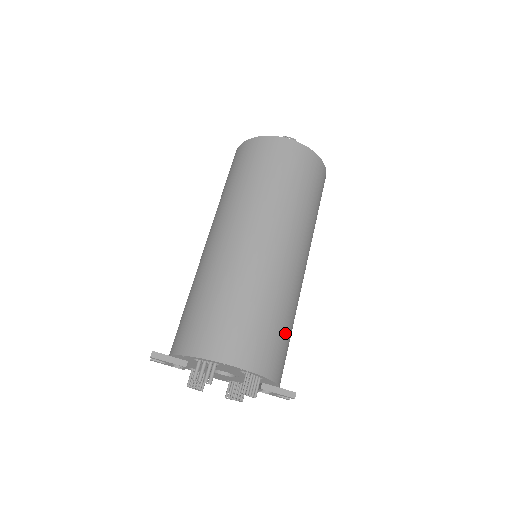
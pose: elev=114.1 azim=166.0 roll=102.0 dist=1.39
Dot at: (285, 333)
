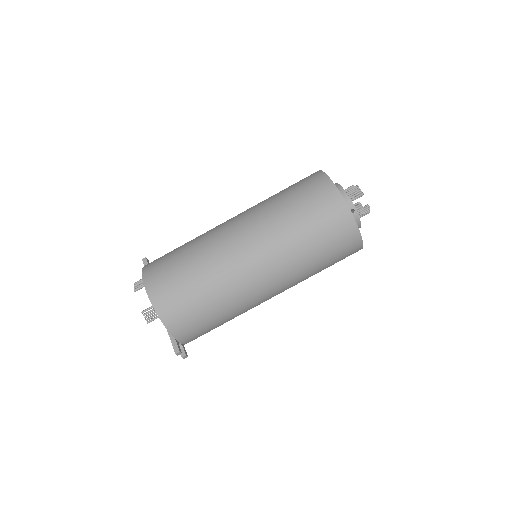
Dot at: (200, 306)
